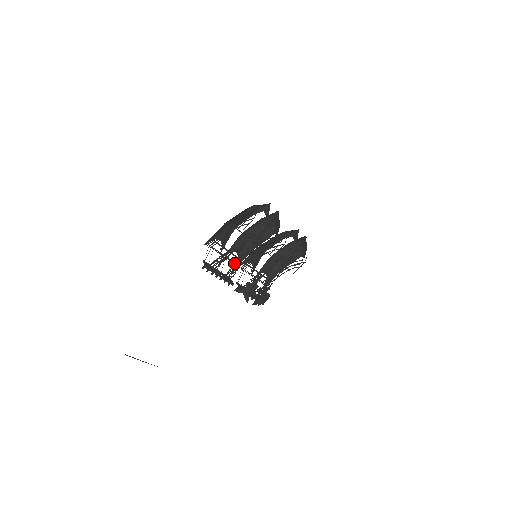
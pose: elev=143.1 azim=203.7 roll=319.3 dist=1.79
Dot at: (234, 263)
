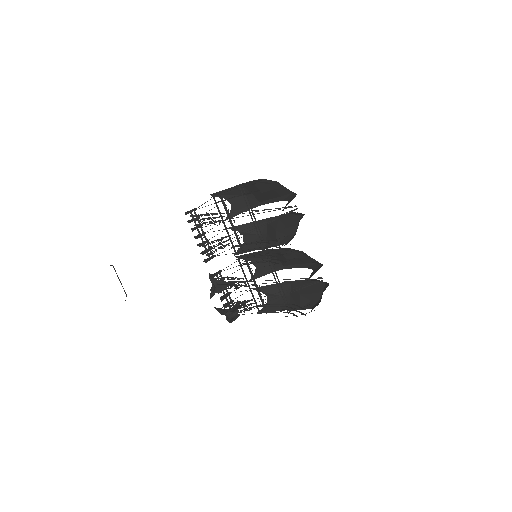
Dot at: (233, 246)
